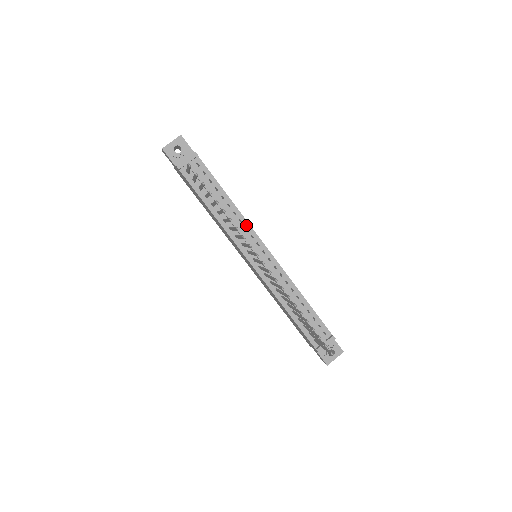
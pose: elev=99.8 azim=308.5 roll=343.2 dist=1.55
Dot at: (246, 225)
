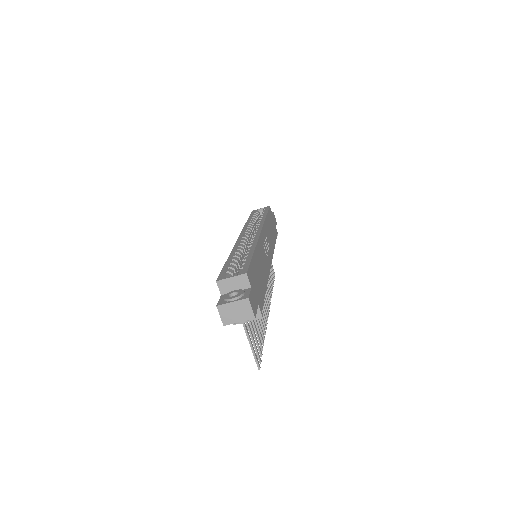
Dot at: occluded
